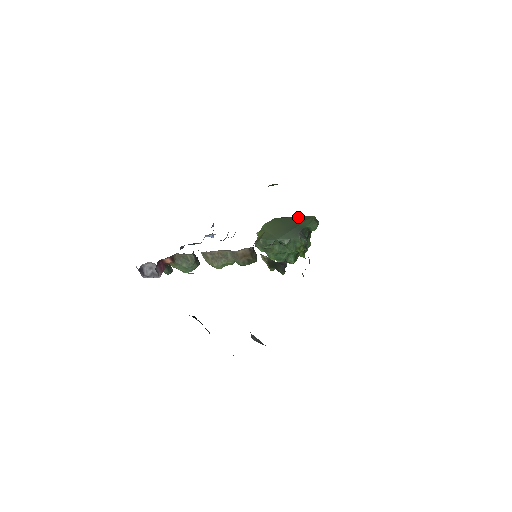
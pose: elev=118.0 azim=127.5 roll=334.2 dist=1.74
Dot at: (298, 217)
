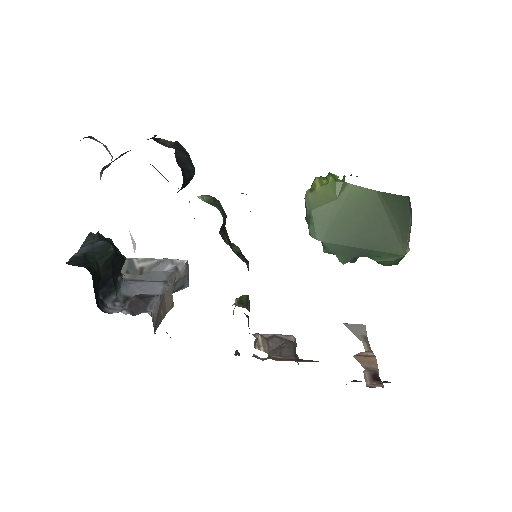
Dot at: (392, 232)
